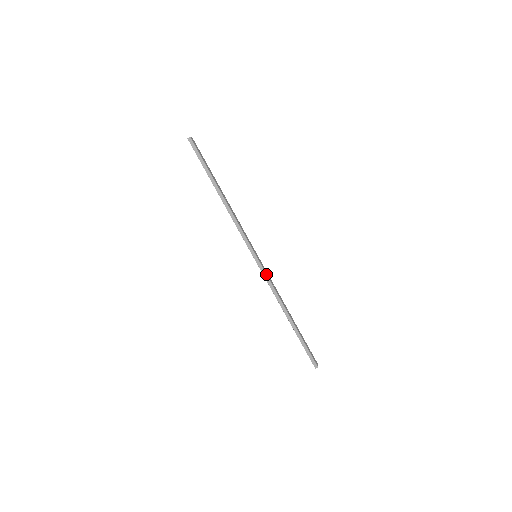
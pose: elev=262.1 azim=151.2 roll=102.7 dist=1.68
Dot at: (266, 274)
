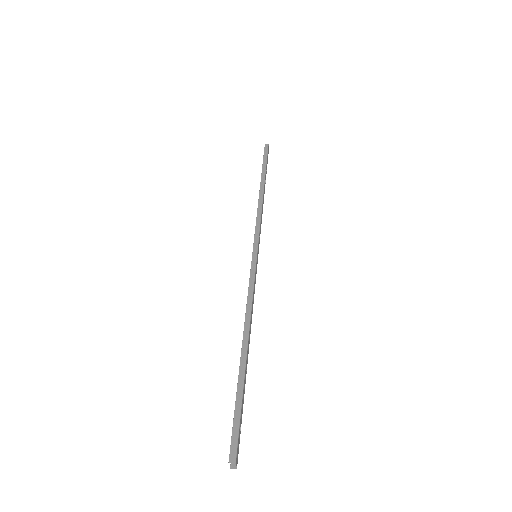
Dot at: (255, 276)
